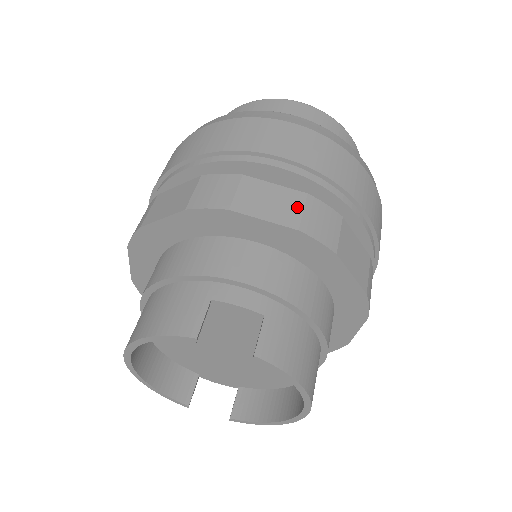
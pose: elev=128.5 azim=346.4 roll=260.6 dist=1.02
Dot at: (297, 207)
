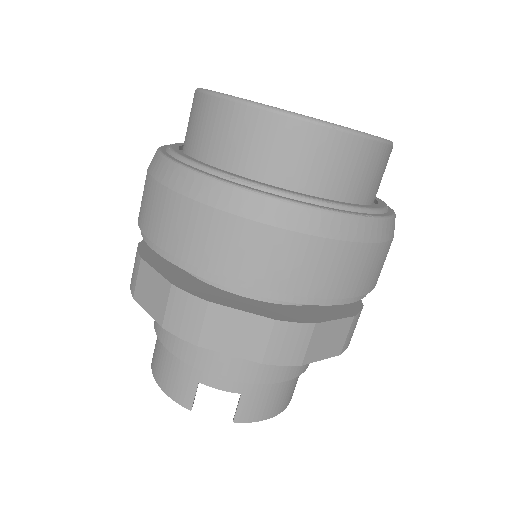
Dot at: (262, 338)
